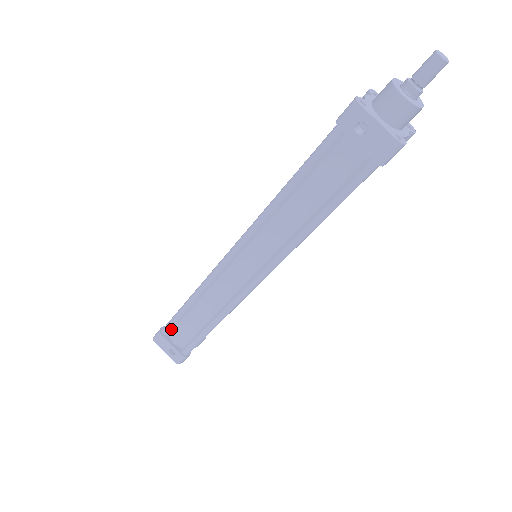
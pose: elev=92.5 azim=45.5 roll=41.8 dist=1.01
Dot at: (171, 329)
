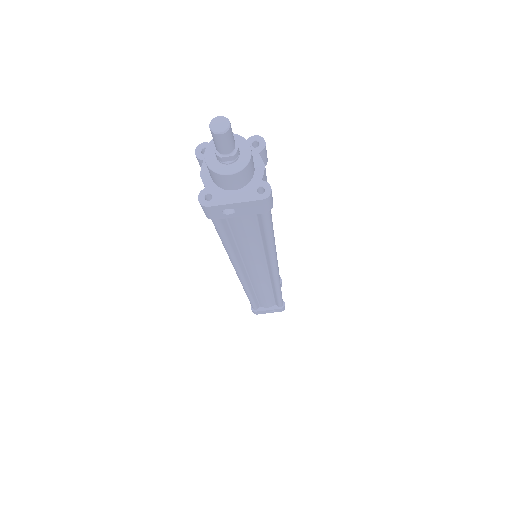
Dot at: (257, 306)
